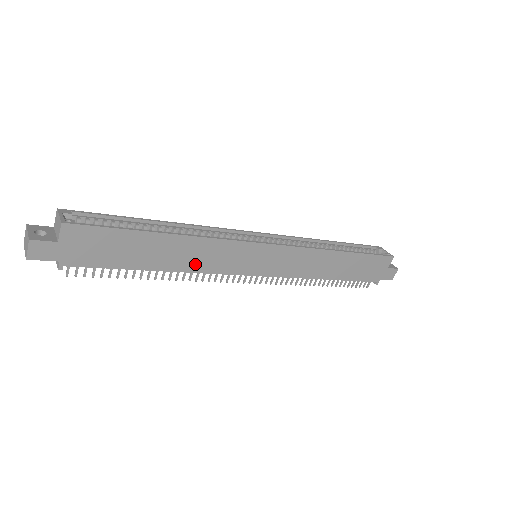
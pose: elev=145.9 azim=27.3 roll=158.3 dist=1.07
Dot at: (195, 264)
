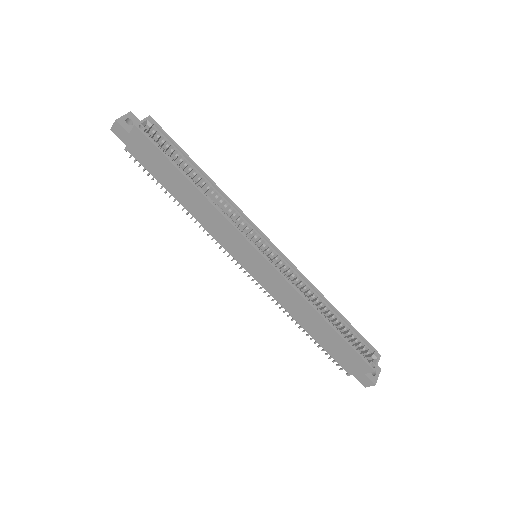
Dot at: (204, 220)
